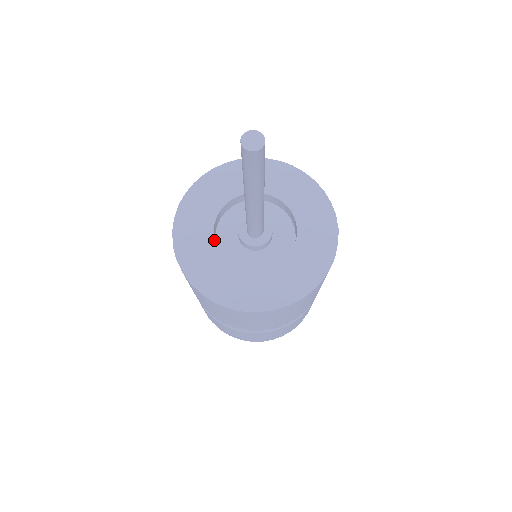
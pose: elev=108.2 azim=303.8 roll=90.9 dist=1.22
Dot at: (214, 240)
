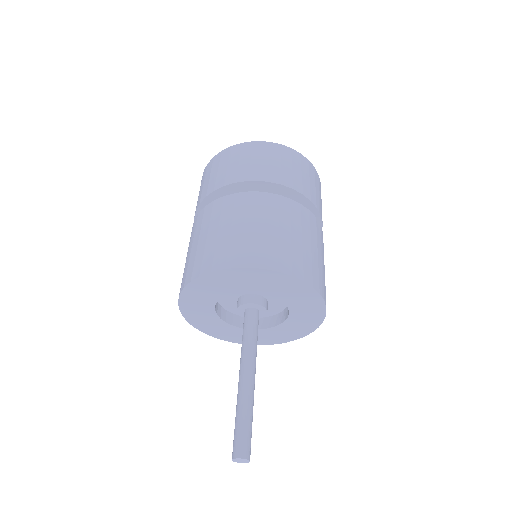
Dot at: occluded
